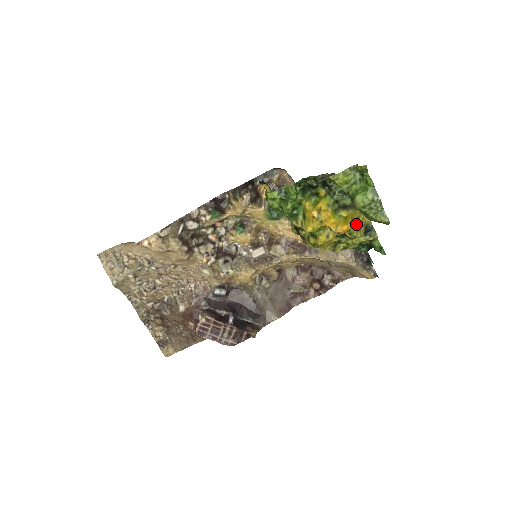
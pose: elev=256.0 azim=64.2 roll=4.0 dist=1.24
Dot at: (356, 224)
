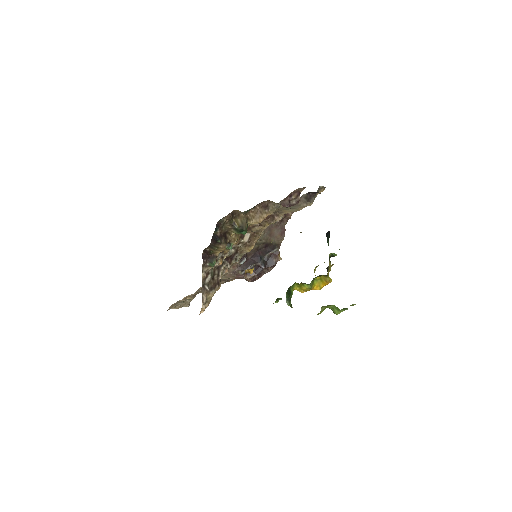
Dot at: (327, 274)
